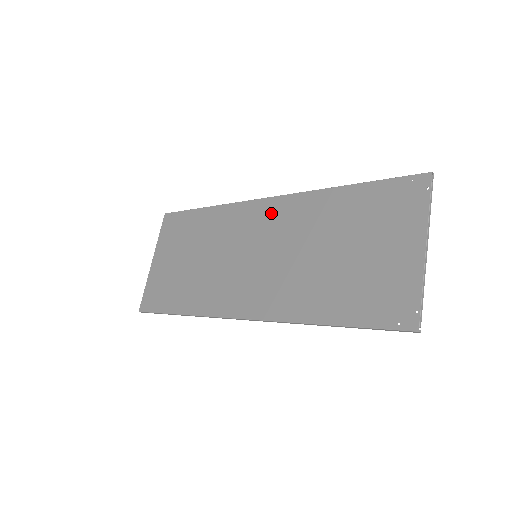
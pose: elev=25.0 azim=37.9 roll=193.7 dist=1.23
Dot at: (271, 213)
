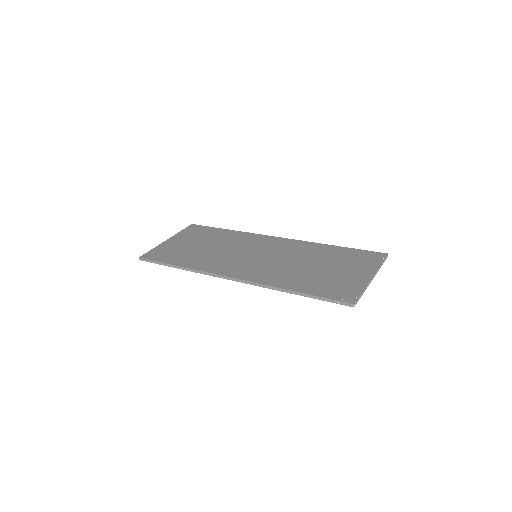
Dot at: (277, 243)
